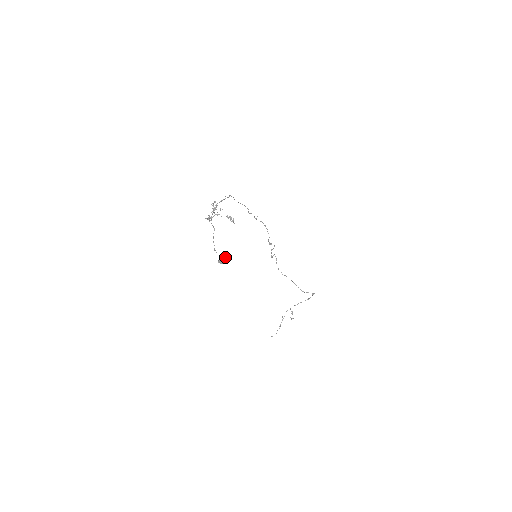
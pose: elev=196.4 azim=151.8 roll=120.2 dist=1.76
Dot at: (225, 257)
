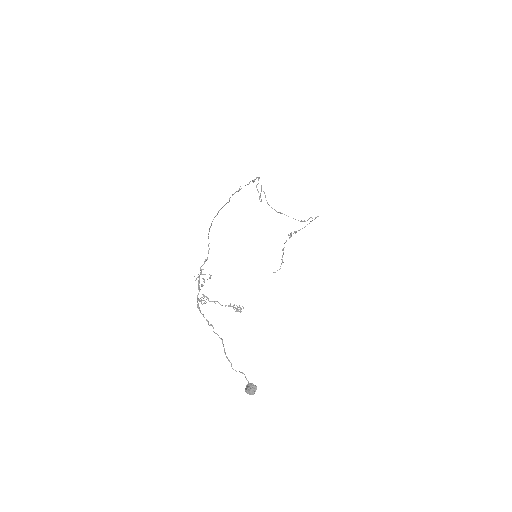
Dot at: (254, 387)
